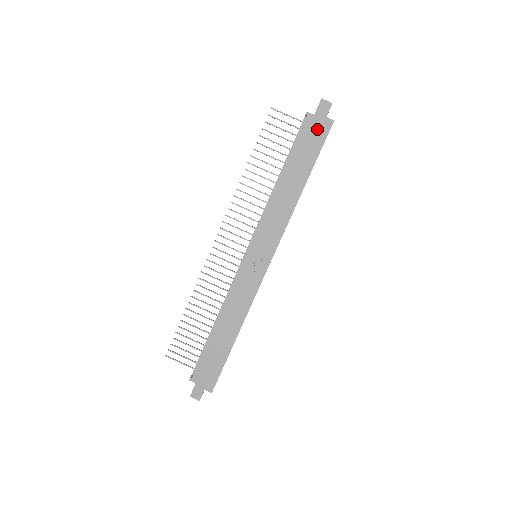
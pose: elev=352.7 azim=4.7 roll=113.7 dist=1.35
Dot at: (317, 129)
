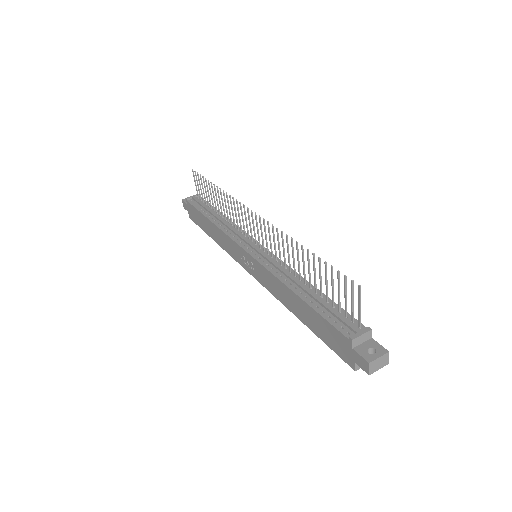
Dot at: (342, 348)
